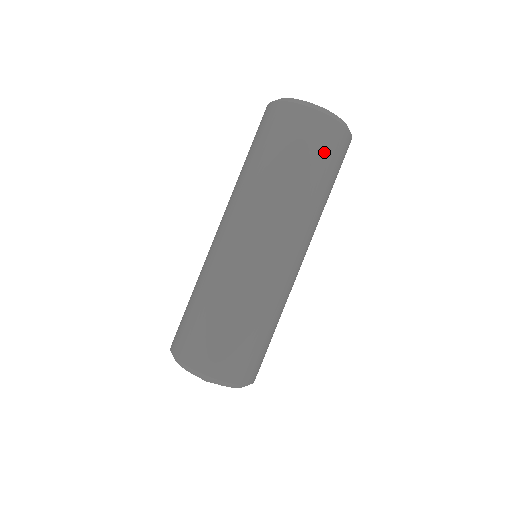
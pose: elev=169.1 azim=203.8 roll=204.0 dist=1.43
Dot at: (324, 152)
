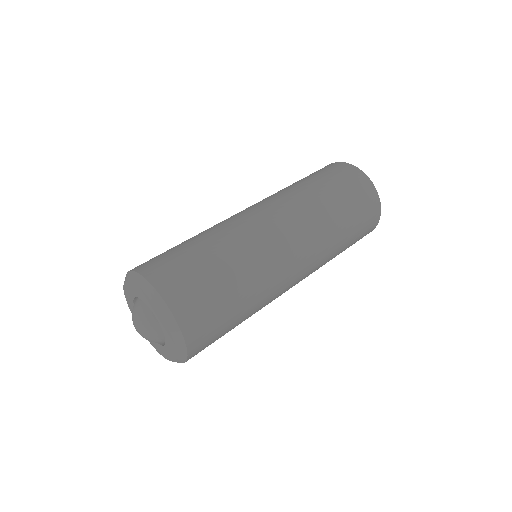
Dot at: (338, 177)
